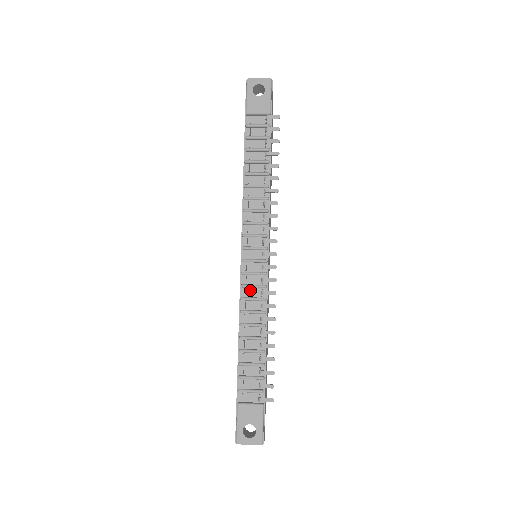
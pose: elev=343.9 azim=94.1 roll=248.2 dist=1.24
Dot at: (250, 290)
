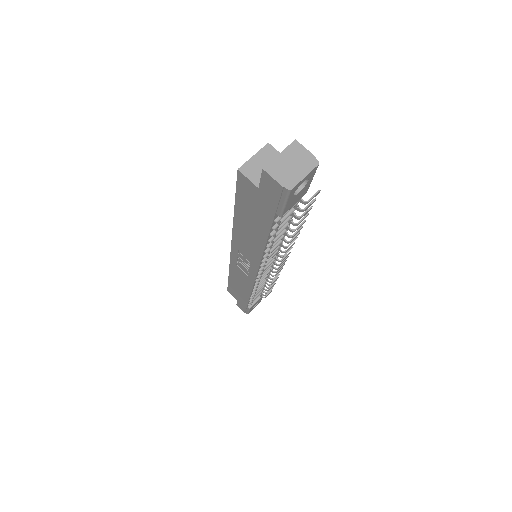
Dot at: (260, 279)
